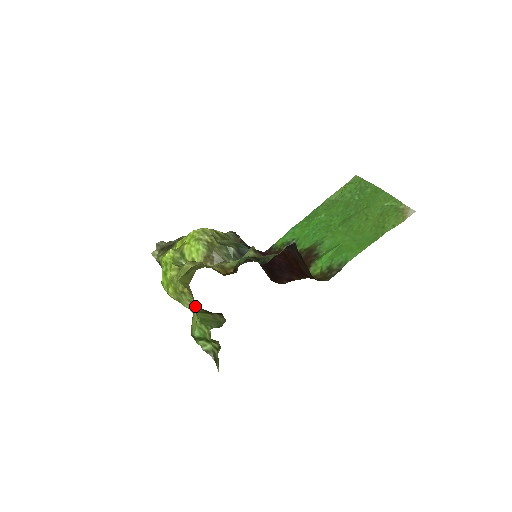
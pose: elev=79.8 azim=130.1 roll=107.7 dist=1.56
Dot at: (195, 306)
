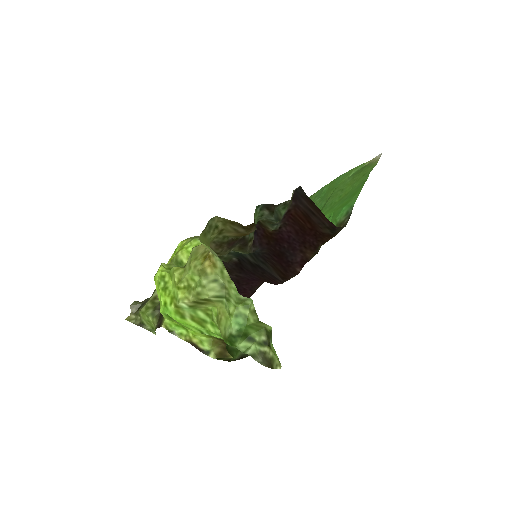
Dot at: (225, 277)
